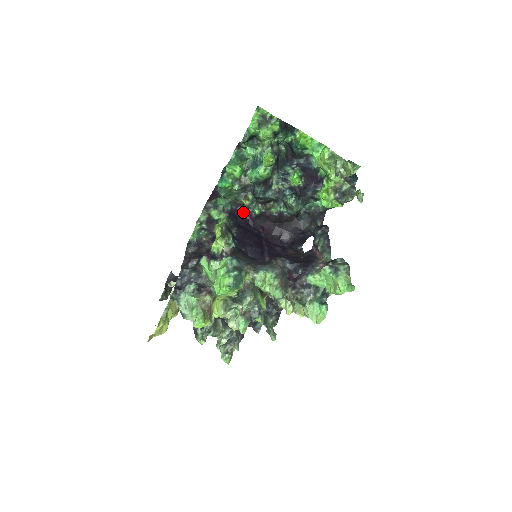
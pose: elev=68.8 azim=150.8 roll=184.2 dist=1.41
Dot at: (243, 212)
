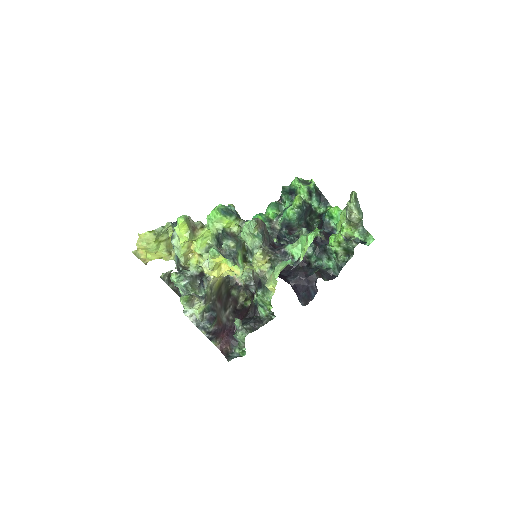
Dot at: occluded
